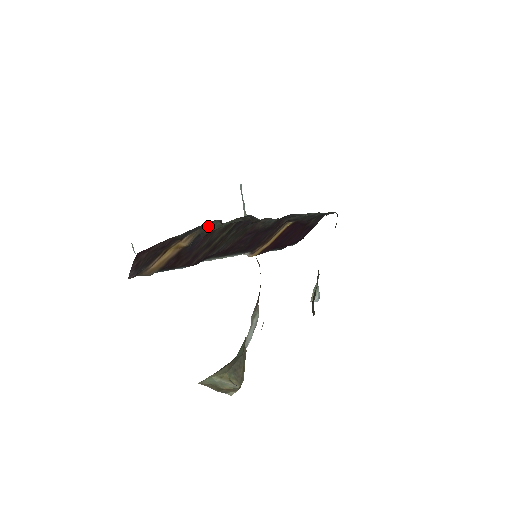
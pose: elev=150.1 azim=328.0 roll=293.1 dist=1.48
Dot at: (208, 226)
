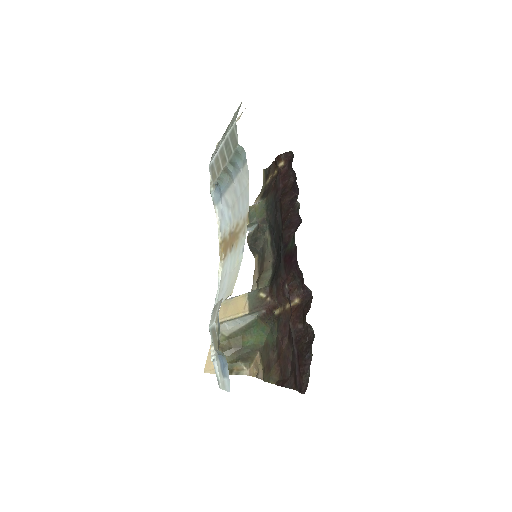
Dot at: occluded
